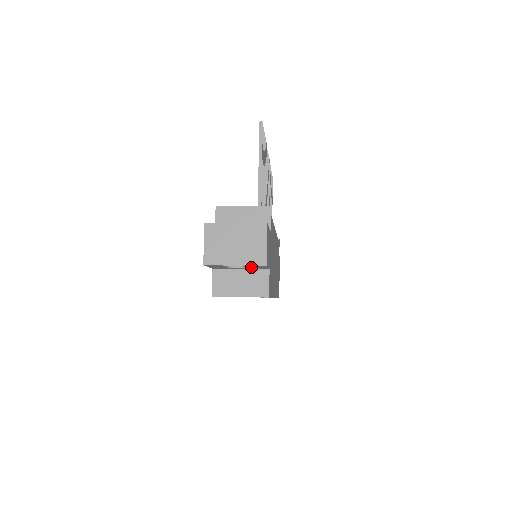
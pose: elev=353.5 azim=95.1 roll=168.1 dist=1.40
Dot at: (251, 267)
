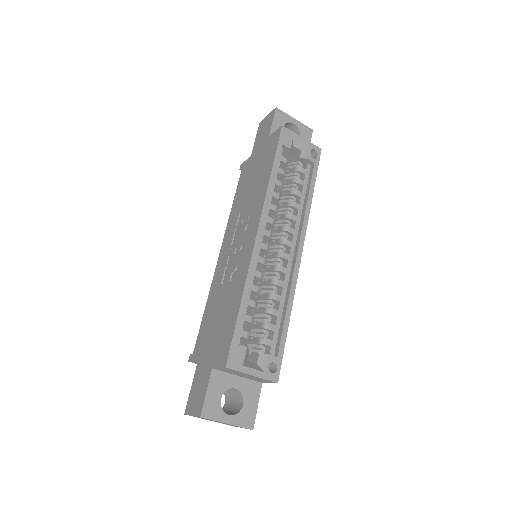
Dot at: occluded
